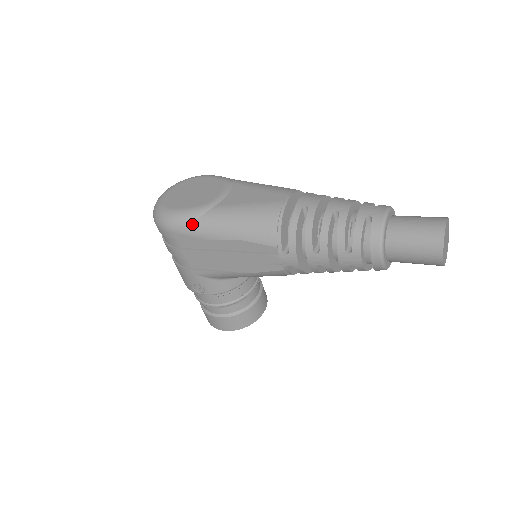
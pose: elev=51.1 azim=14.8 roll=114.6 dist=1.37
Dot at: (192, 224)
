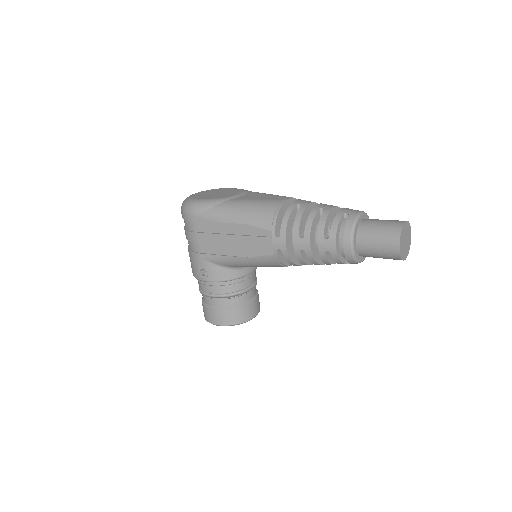
Dot at: (209, 209)
